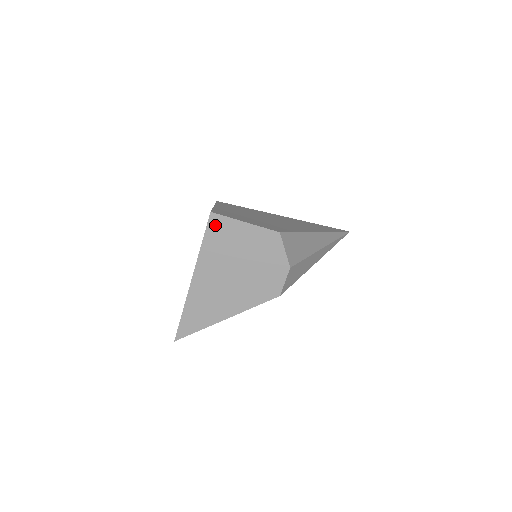
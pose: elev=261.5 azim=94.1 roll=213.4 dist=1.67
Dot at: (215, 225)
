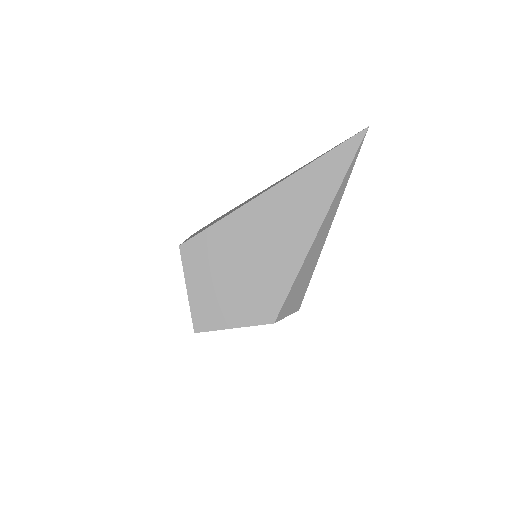
Dot at: occluded
